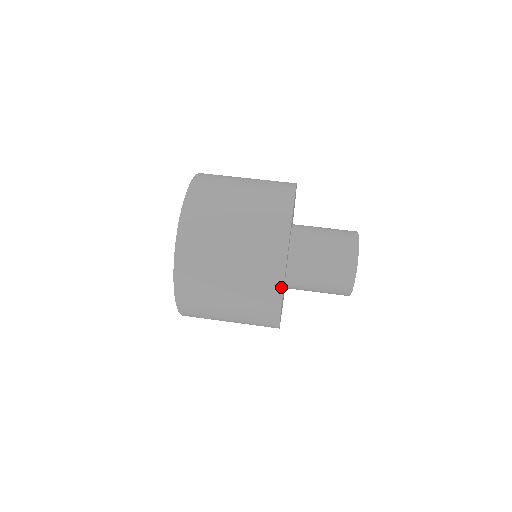
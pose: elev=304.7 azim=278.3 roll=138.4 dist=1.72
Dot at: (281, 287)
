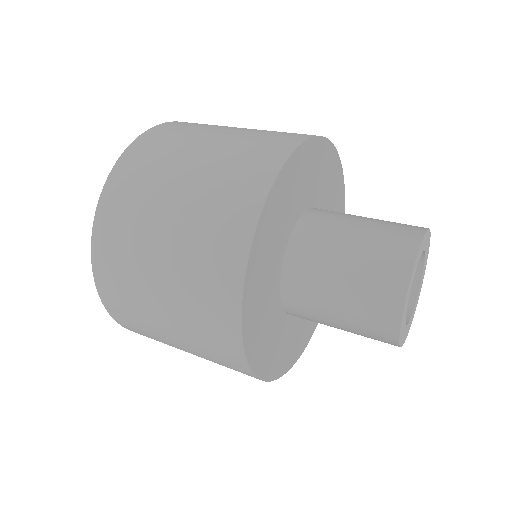
Dot at: (240, 347)
